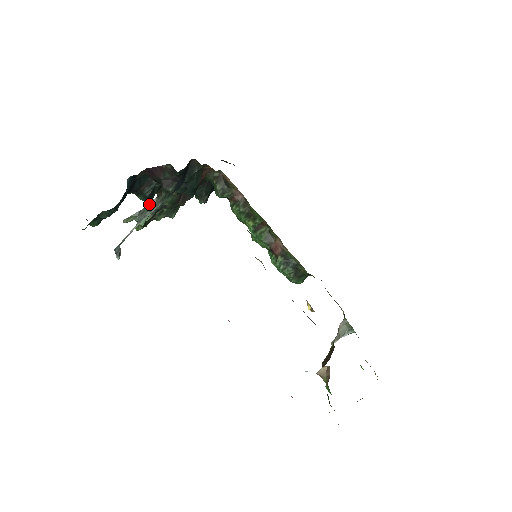
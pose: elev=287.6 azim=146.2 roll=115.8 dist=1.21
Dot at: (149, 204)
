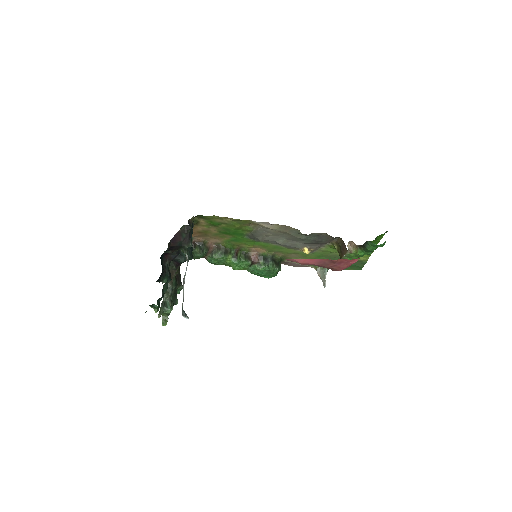
Dot at: (164, 294)
